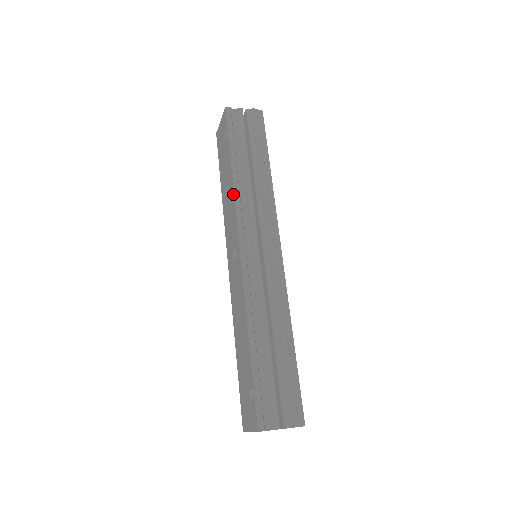
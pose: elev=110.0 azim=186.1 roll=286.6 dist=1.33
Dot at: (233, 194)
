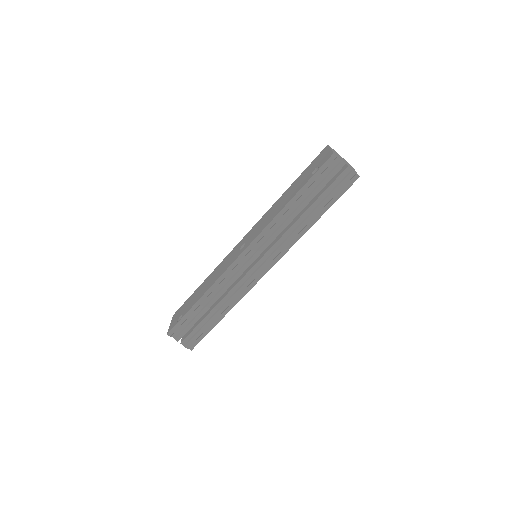
Dot at: (272, 219)
